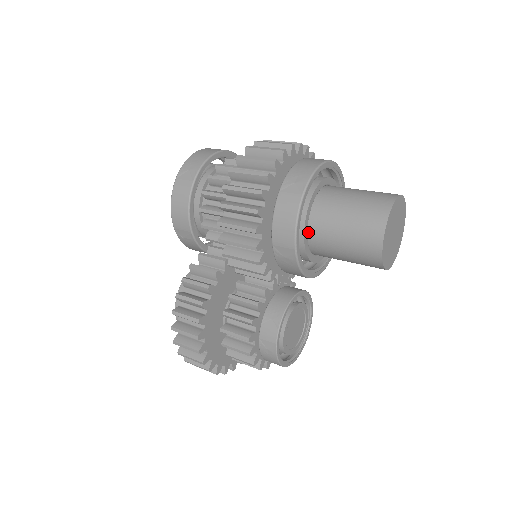
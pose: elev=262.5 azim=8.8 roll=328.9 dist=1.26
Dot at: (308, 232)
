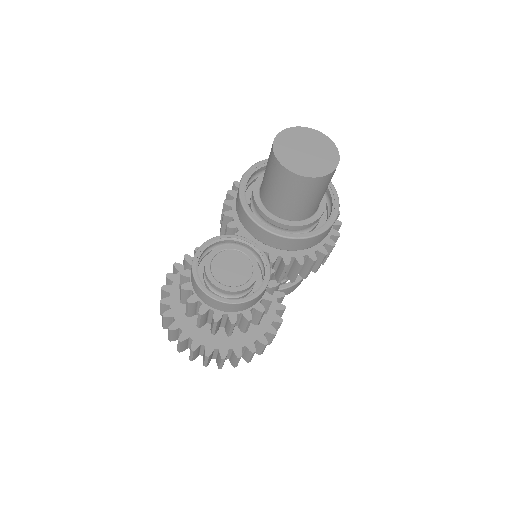
Dot at: occluded
